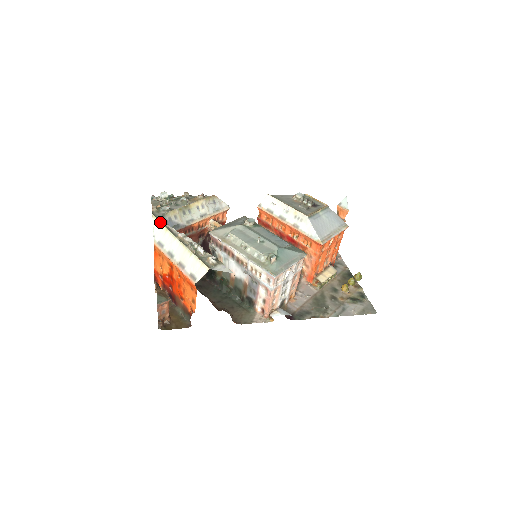
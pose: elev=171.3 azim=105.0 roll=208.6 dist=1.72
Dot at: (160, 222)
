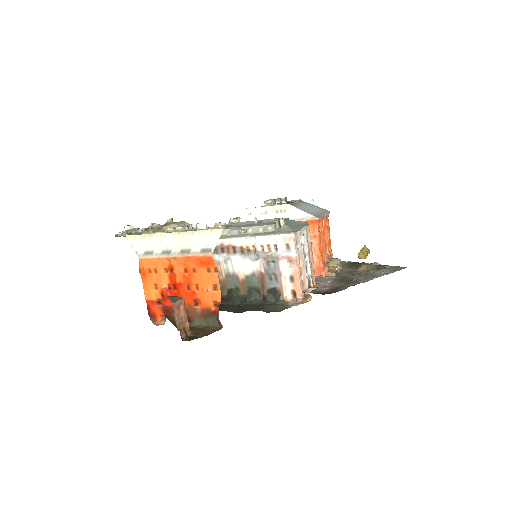
Dot at: (139, 235)
